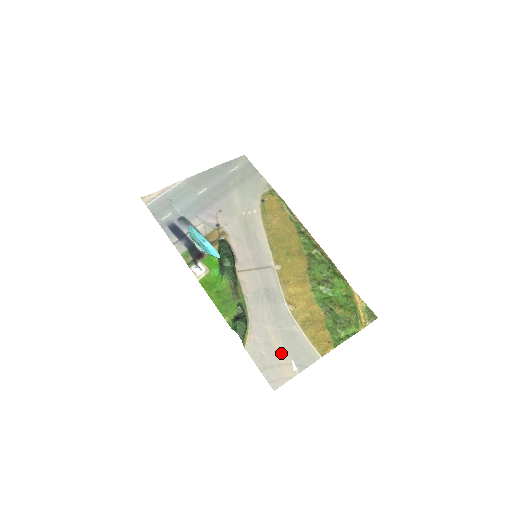
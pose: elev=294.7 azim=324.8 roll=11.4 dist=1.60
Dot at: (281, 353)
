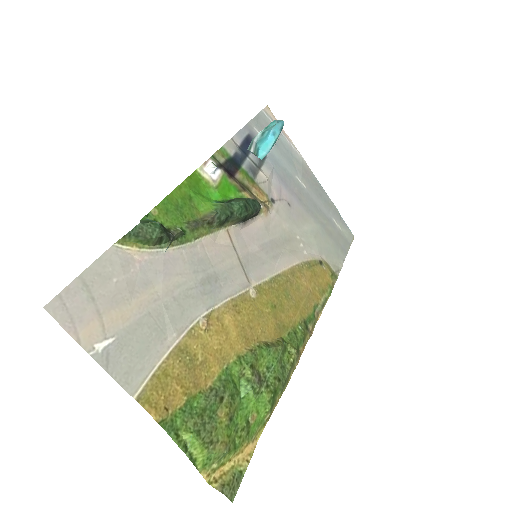
Dot at: (122, 314)
